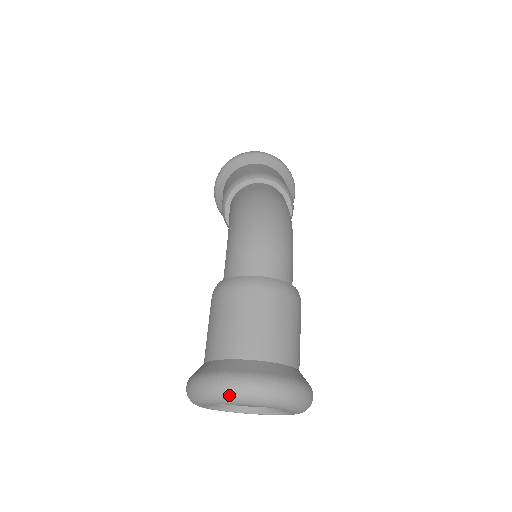
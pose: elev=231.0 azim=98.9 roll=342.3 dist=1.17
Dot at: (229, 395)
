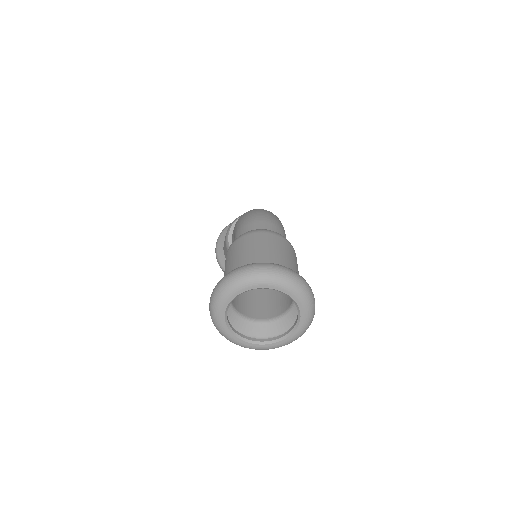
Dot at: (249, 275)
